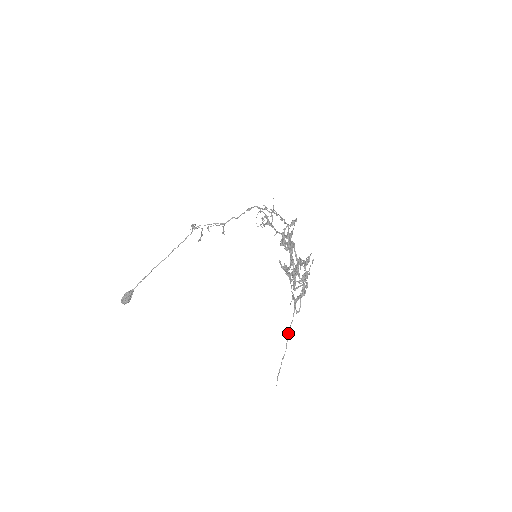
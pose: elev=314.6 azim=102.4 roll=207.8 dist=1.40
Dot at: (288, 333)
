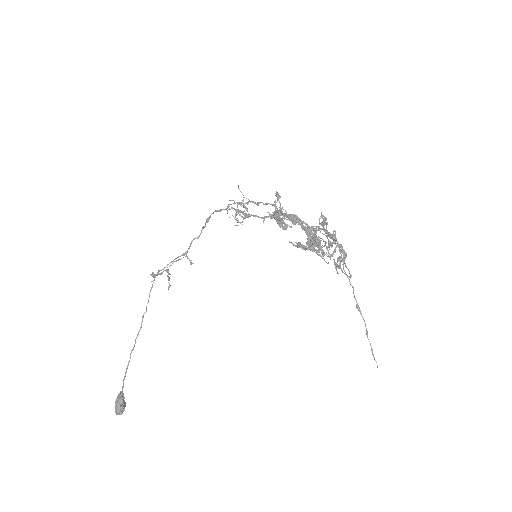
Dot at: (356, 304)
